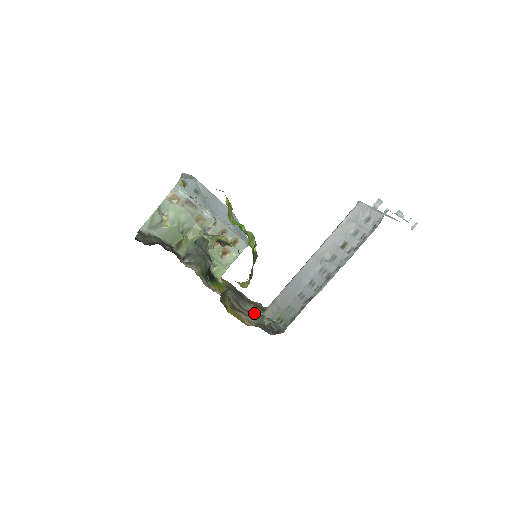
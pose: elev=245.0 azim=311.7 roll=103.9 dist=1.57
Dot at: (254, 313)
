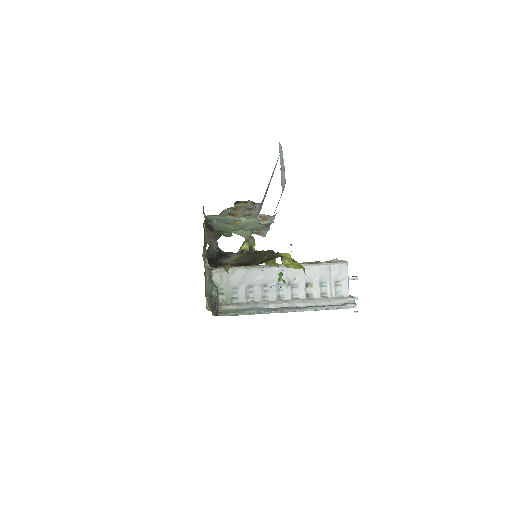
Dot at: occluded
